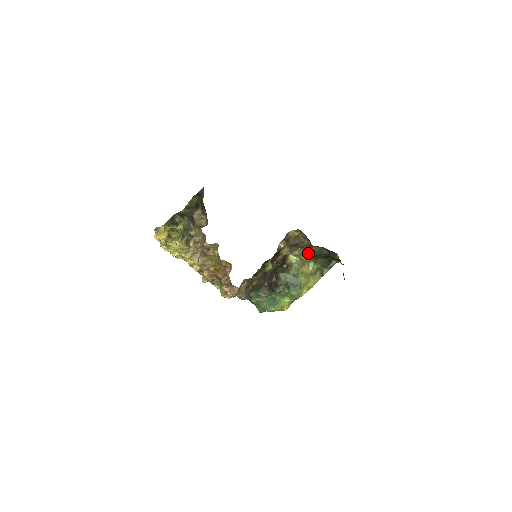
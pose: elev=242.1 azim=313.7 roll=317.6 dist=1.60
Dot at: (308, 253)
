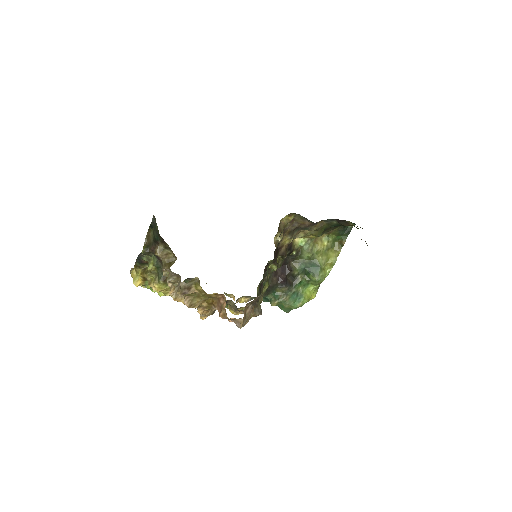
Dot at: (315, 230)
